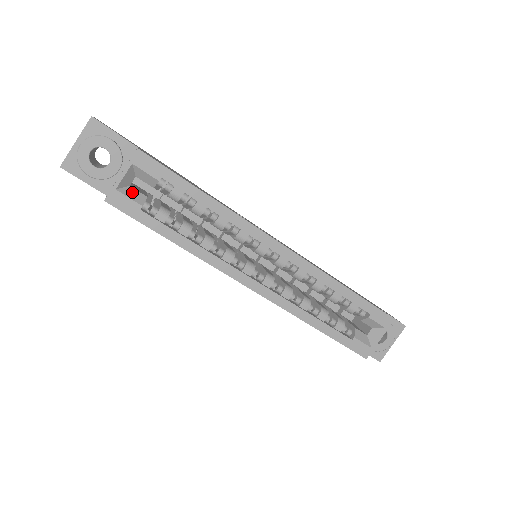
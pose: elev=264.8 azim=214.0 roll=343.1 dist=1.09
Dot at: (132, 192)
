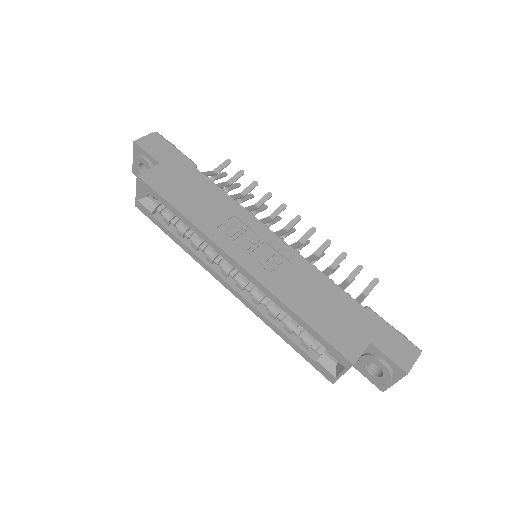
Dot at: (148, 202)
